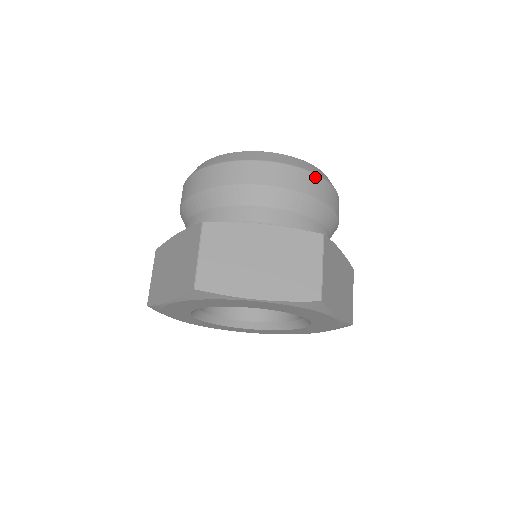
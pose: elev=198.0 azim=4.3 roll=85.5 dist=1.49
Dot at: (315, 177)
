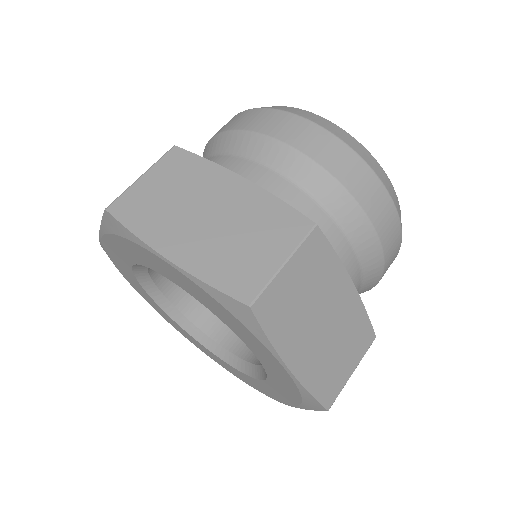
Dot at: (364, 167)
